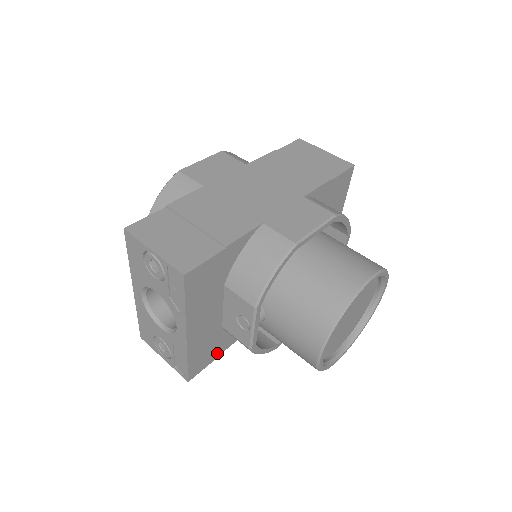
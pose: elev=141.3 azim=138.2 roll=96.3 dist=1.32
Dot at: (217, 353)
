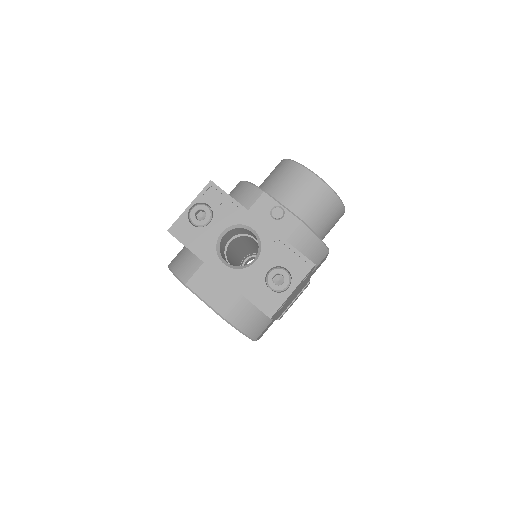
Dot at: occluded
